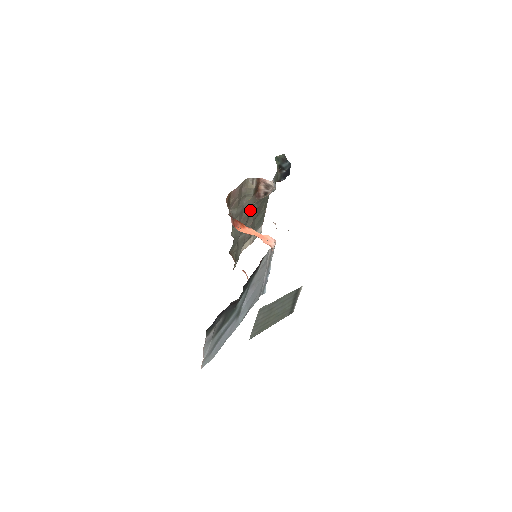
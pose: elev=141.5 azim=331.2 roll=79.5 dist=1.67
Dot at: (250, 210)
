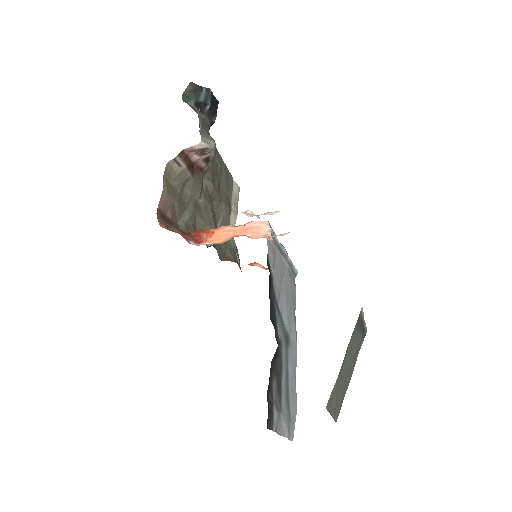
Dot at: (204, 189)
